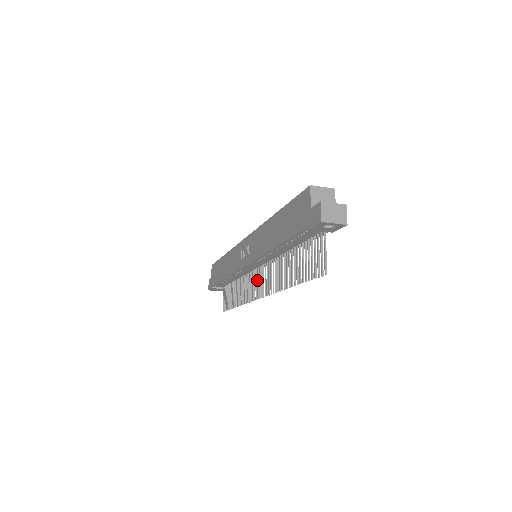
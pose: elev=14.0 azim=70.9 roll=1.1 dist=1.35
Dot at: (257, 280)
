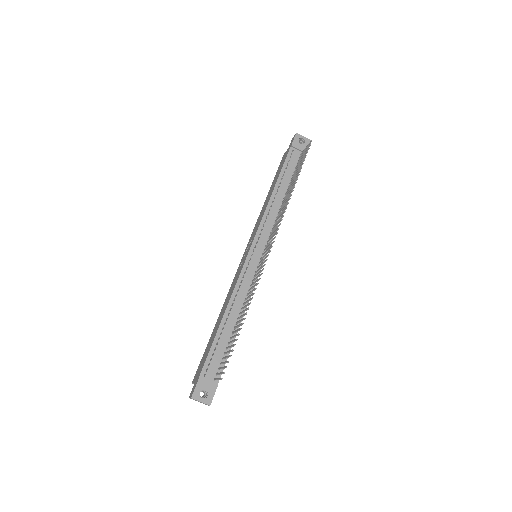
Dot at: (263, 256)
